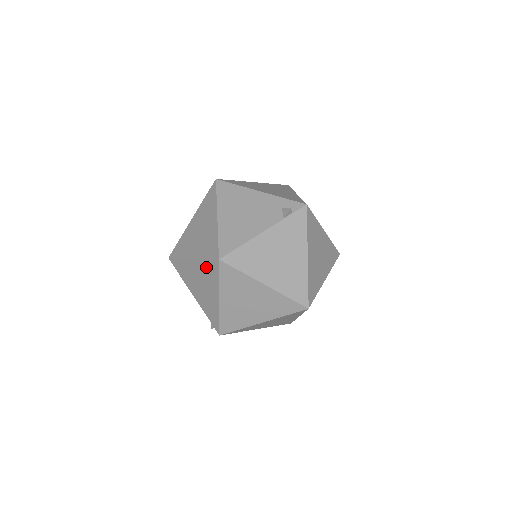
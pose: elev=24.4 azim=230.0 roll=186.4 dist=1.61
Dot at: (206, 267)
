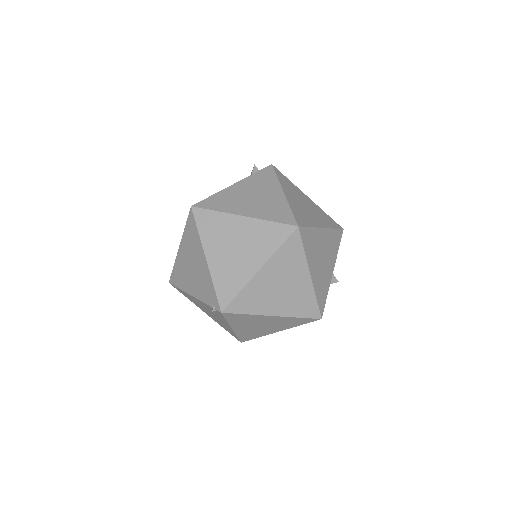
Dot at: (188, 235)
